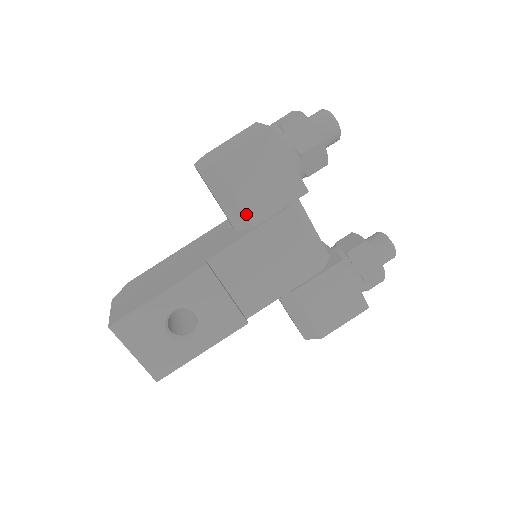
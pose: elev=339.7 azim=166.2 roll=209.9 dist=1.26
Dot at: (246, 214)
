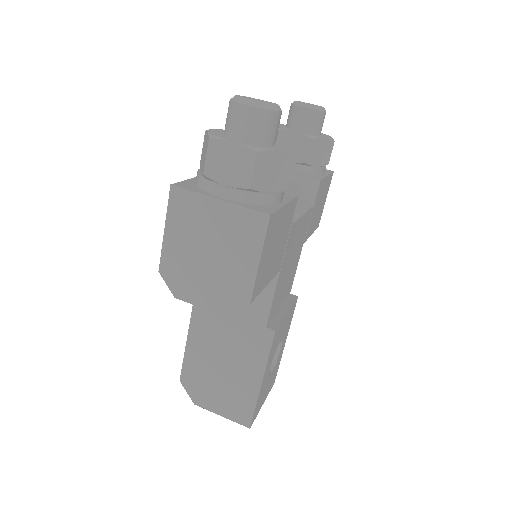
Dot at: (274, 276)
